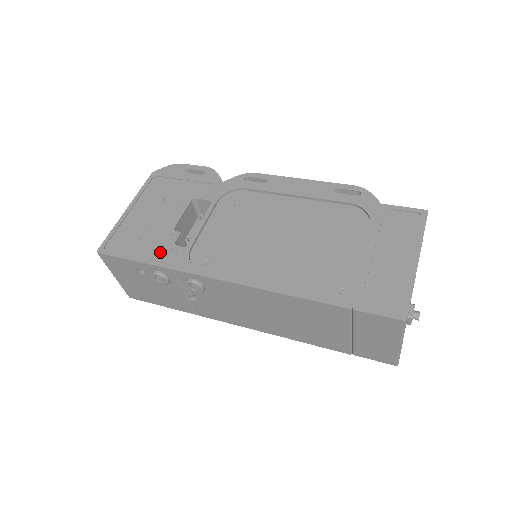
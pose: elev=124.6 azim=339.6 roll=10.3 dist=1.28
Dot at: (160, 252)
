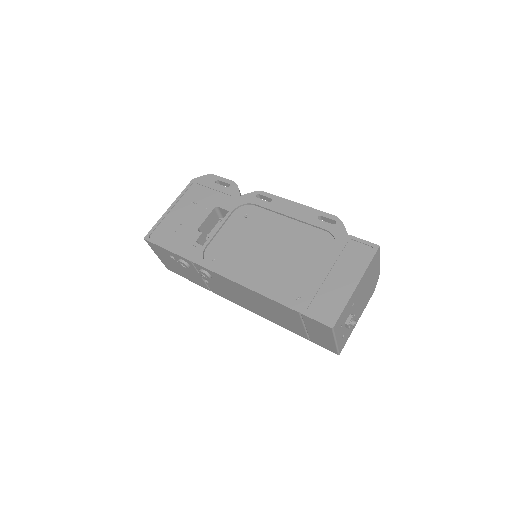
Dot at: (185, 246)
